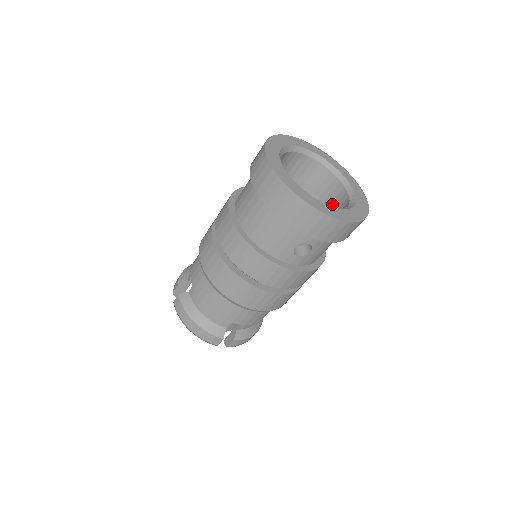
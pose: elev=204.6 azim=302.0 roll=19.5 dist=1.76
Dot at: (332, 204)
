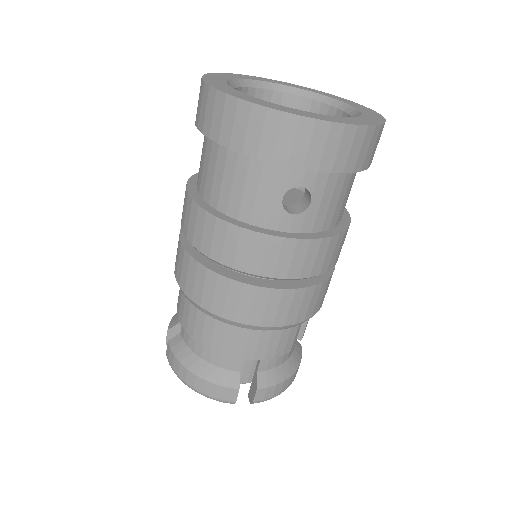
Dot at: occluded
